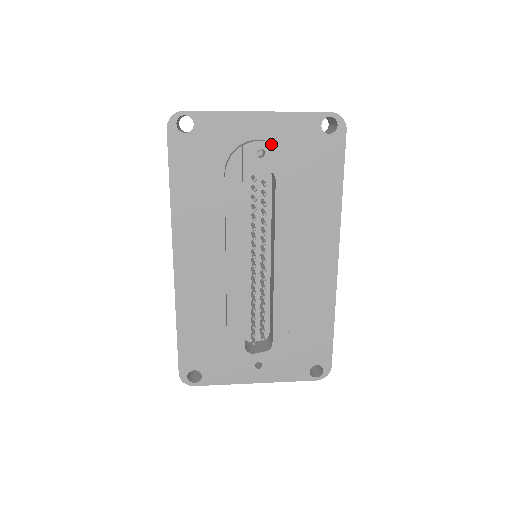
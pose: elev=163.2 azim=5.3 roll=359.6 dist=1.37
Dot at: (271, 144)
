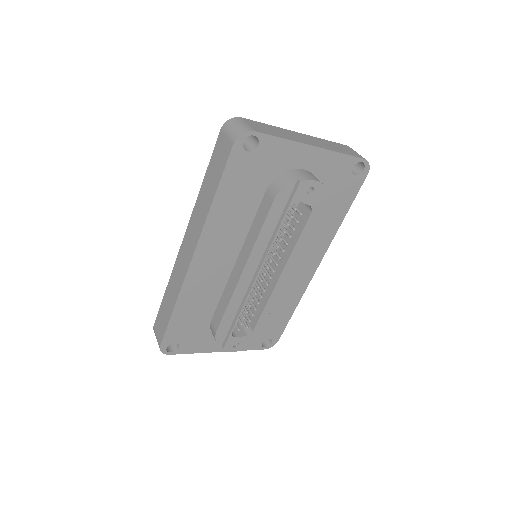
Dot at: (321, 184)
